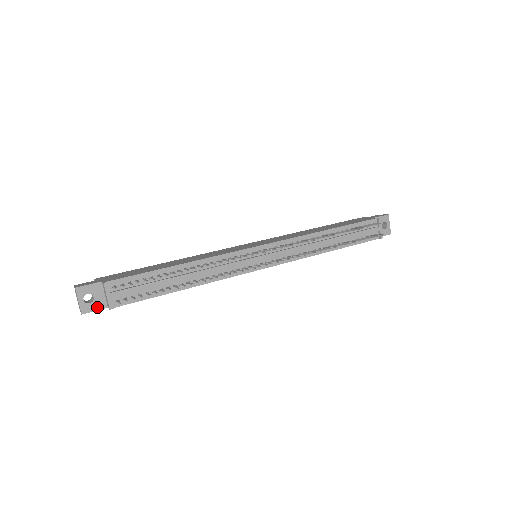
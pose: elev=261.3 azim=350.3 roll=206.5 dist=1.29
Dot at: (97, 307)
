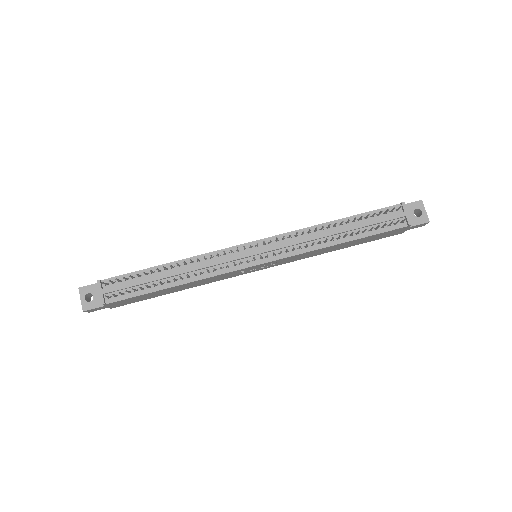
Dot at: (96, 305)
